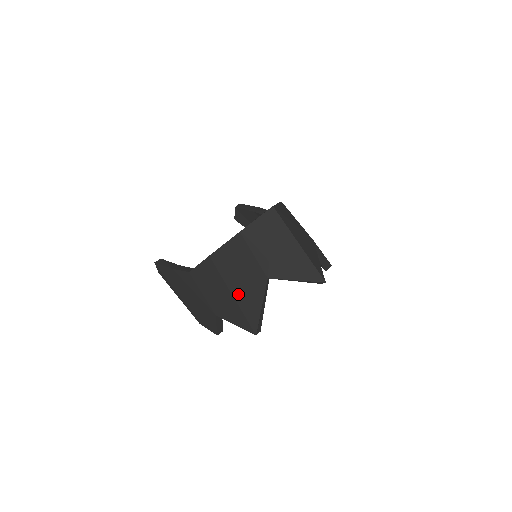
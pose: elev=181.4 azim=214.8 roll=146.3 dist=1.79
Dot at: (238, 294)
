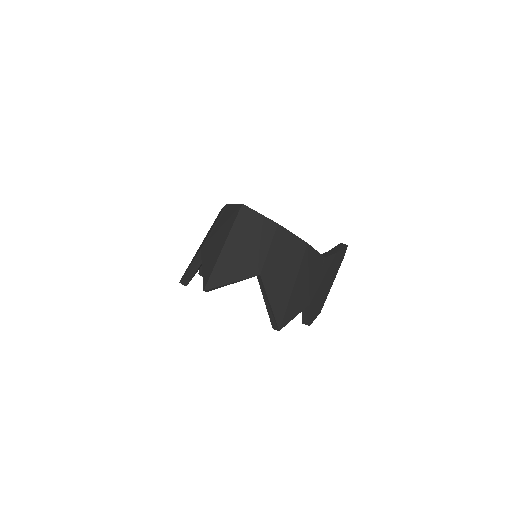
Dot at: occluded
